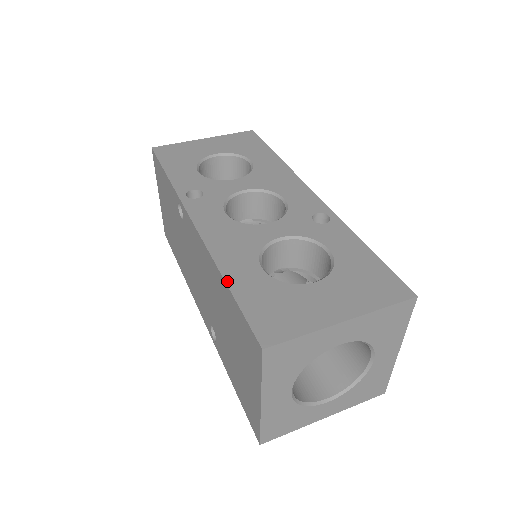
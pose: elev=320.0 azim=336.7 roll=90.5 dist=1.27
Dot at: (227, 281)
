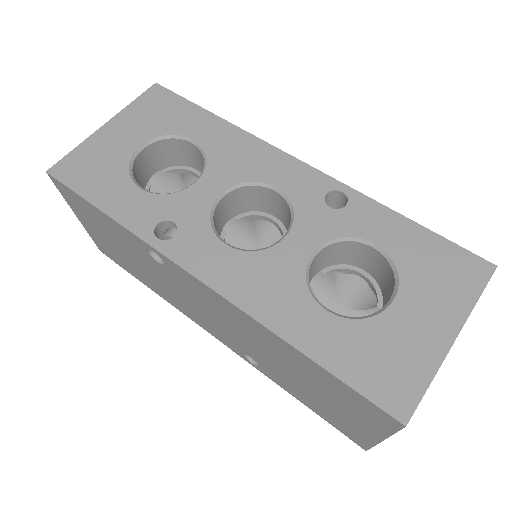
Dot at: (304, 351)
